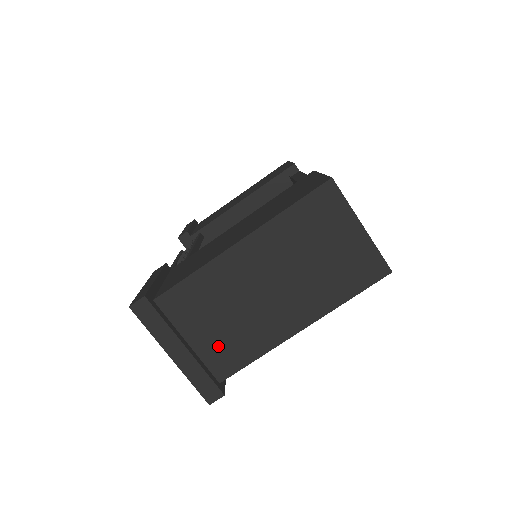
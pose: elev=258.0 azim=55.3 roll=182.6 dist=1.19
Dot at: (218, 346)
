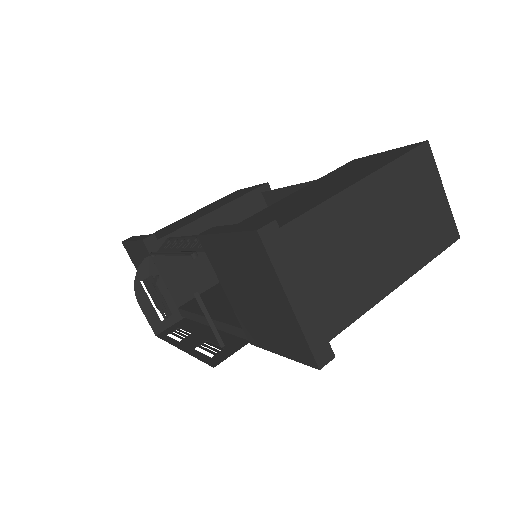
Dot at: (328, 297)
